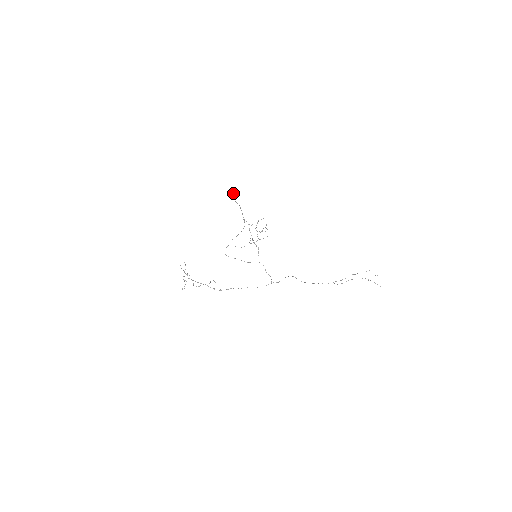
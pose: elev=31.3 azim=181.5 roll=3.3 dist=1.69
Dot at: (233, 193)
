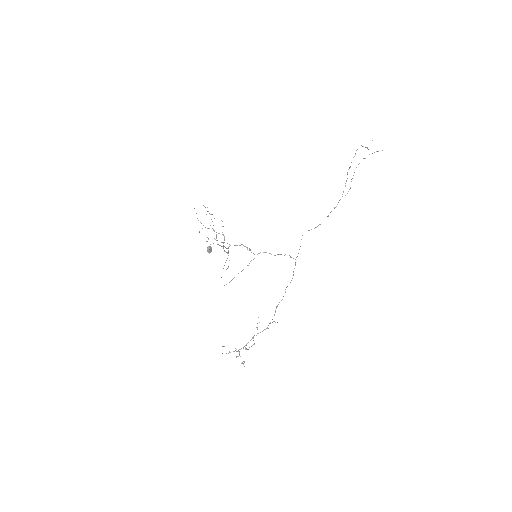
Dot at: (207, 247)
